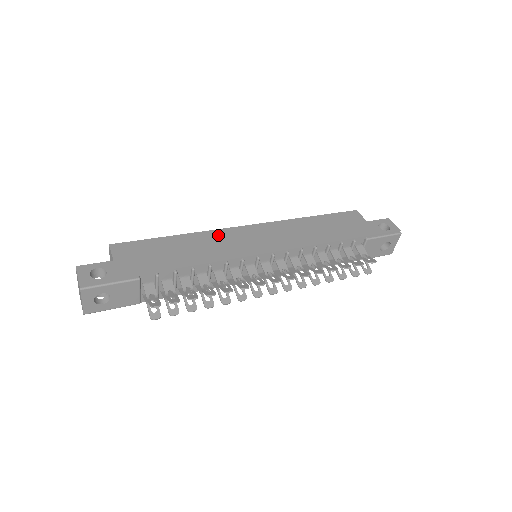
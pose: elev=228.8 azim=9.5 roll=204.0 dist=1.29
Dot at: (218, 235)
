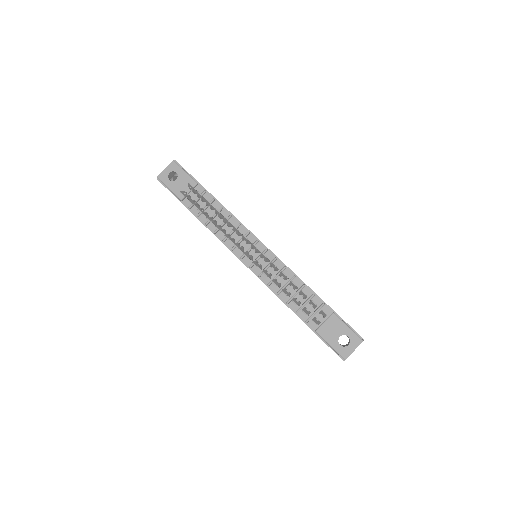
Dot at: occluded
